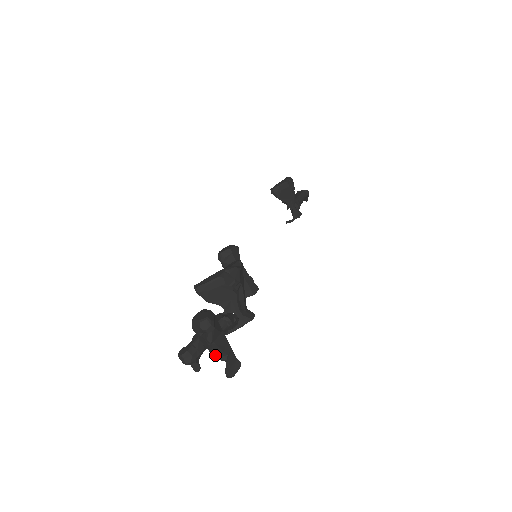
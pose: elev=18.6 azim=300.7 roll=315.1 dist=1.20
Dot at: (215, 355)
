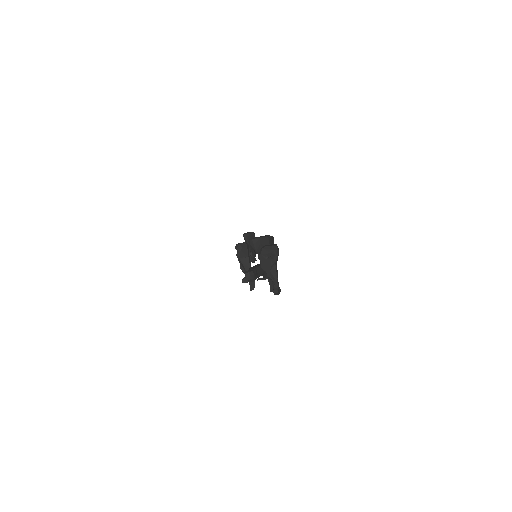
Dot at: (271, 276)
